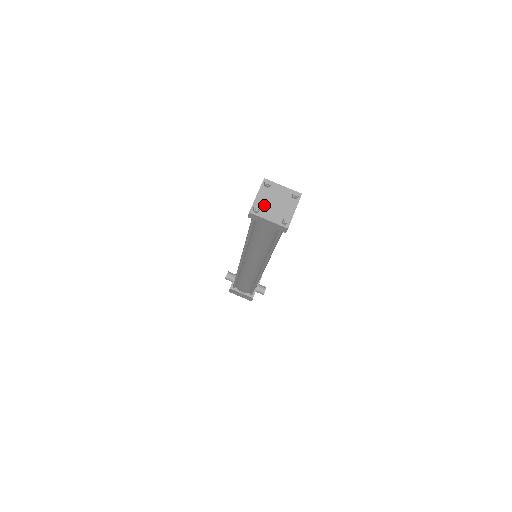
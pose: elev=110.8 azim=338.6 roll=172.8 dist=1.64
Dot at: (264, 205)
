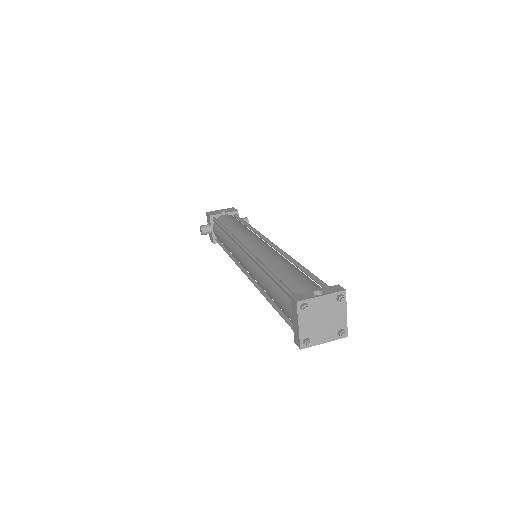
Dot at: (312, 331)
